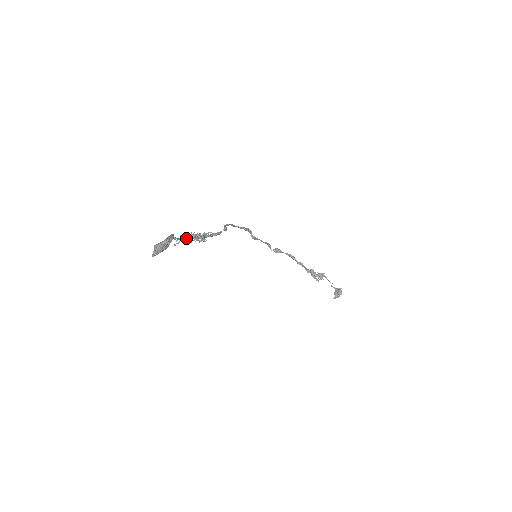
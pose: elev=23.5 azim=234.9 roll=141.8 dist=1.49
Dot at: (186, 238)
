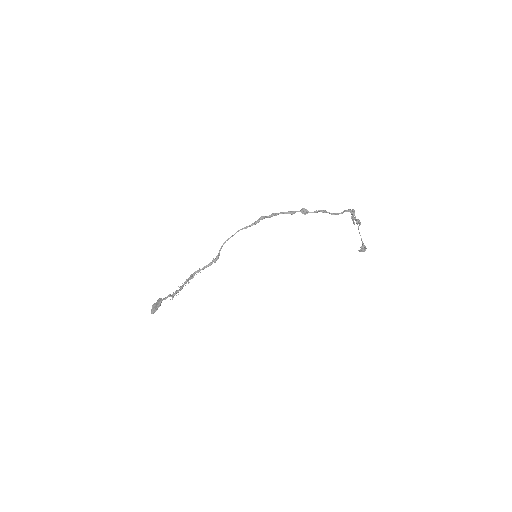
Dot at: (173, 295)
